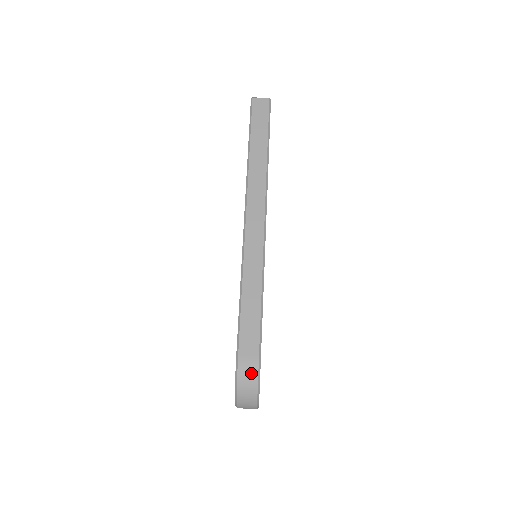
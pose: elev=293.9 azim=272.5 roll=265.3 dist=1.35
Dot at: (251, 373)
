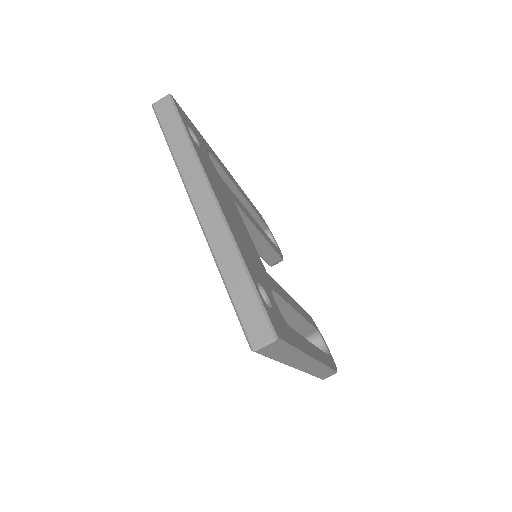
Dot at: occluded
